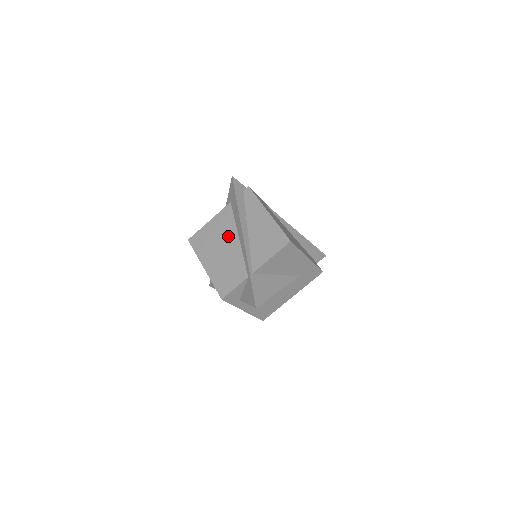
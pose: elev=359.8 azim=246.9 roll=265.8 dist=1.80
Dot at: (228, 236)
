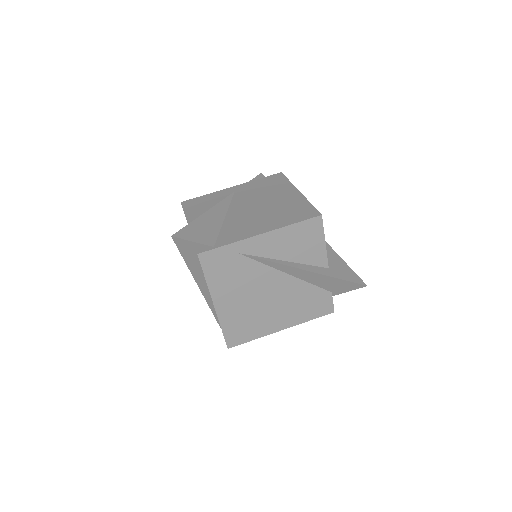
Dot at: occluded
